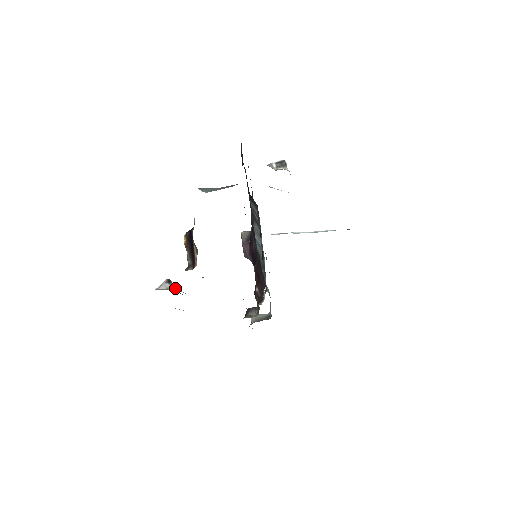
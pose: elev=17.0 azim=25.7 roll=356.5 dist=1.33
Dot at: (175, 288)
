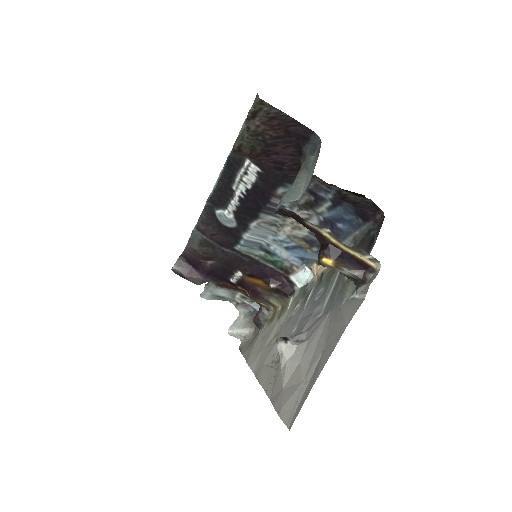
Dot at: (293, 339)
